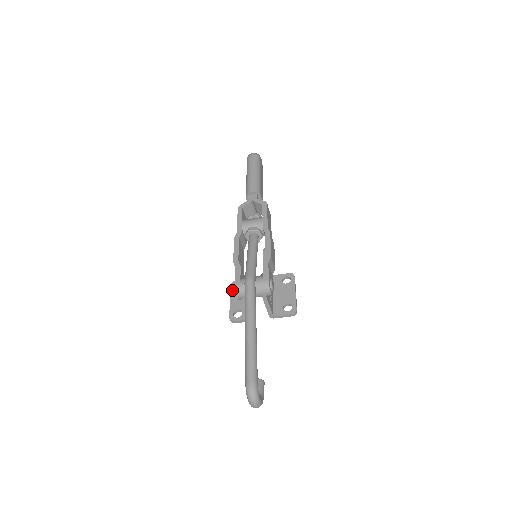
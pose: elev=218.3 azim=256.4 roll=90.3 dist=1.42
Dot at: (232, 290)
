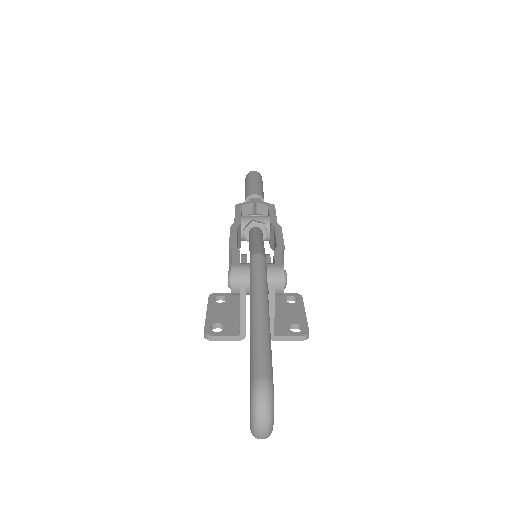
Dot at: (210, 301)
